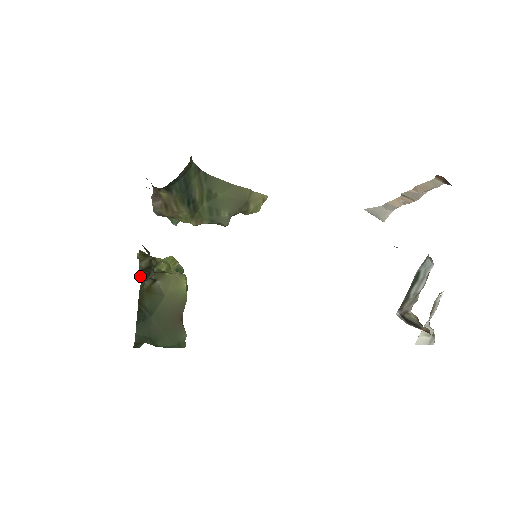
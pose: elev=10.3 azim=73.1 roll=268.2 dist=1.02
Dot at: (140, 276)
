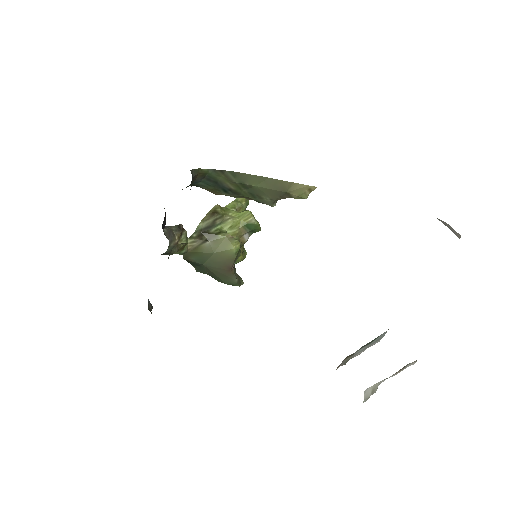
Dot at: (188, 239)
